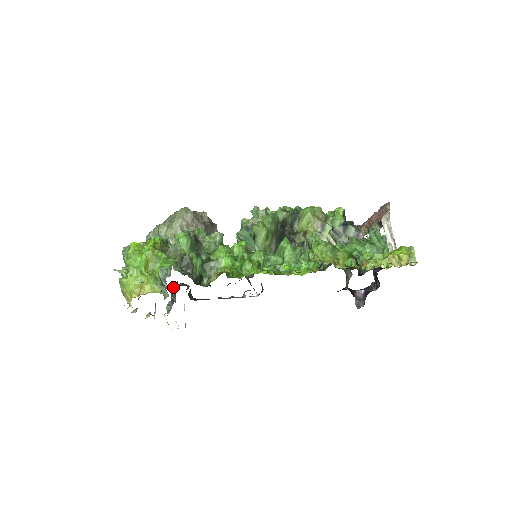
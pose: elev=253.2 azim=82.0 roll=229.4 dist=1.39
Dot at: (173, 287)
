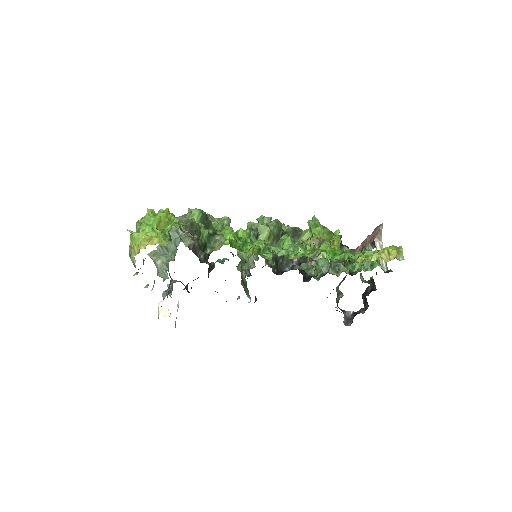
Dot at: (172, 281)
